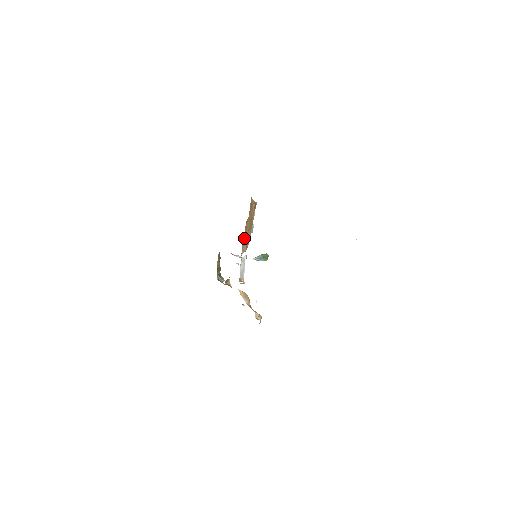
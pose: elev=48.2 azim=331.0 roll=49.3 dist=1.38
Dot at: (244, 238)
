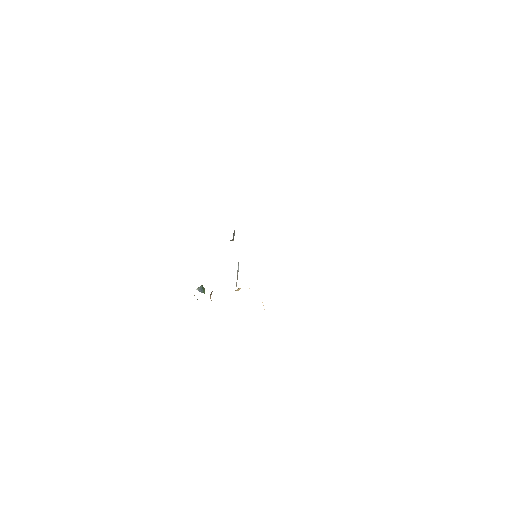
Dot at: occluded
